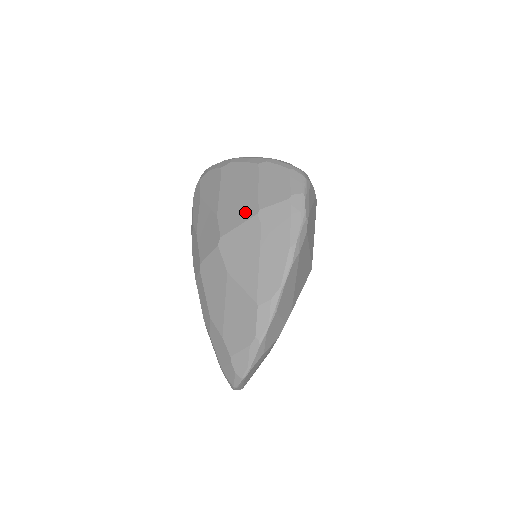
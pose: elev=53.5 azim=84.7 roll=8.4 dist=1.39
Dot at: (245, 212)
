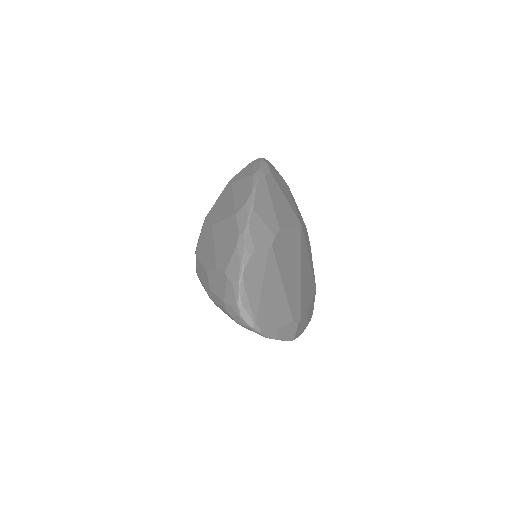
Dot at: occluded
